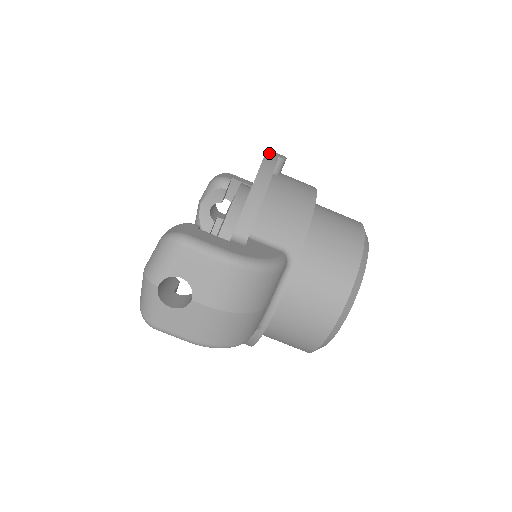
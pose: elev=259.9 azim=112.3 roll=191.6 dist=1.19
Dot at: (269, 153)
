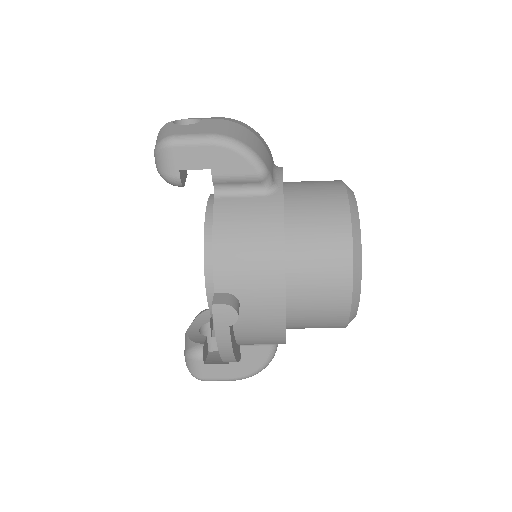
Dot at: (218, 327)
